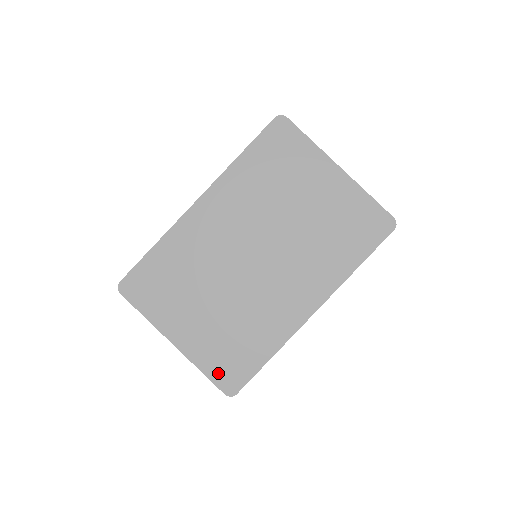
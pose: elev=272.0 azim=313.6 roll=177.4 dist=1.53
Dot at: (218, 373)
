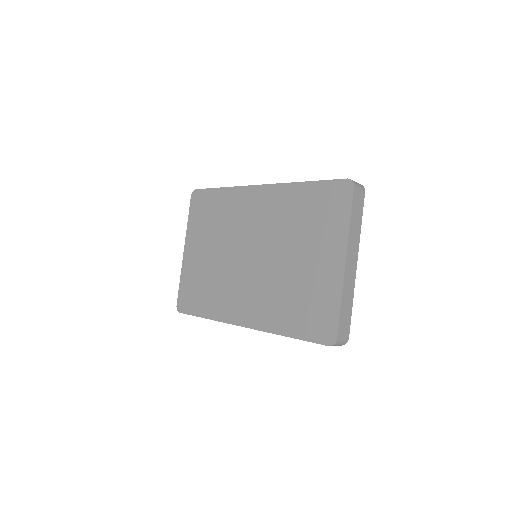
Dot at: (184, 291)
